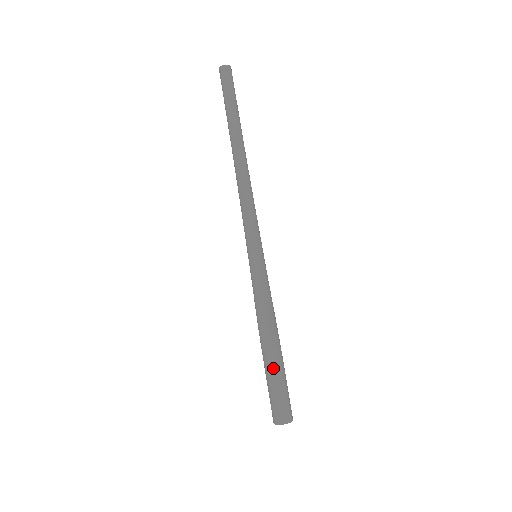
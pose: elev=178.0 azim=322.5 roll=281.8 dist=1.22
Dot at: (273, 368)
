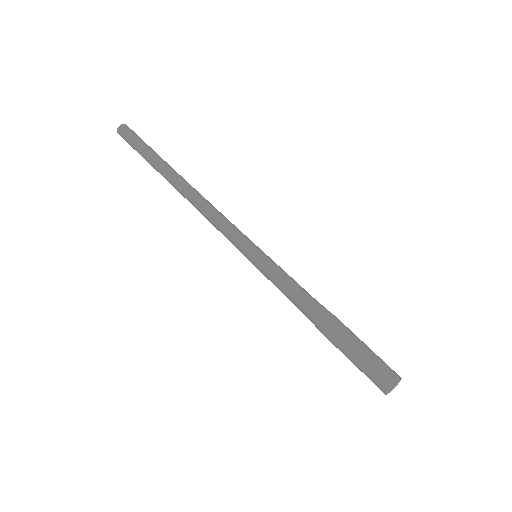
Dot at: (351, 334)
